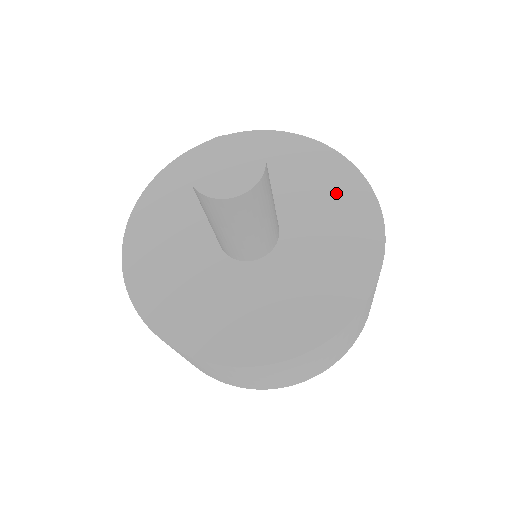
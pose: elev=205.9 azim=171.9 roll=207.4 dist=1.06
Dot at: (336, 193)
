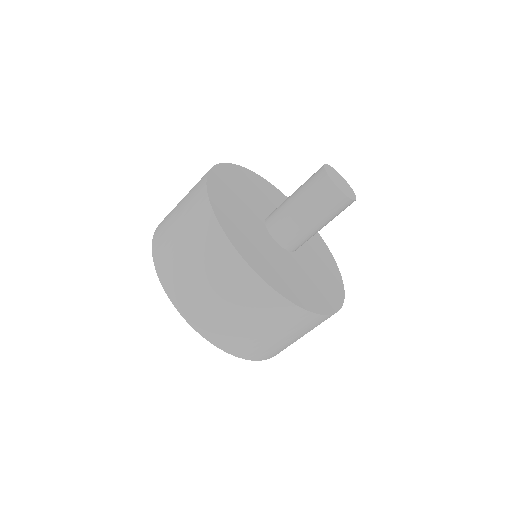
Dot at: occluded
